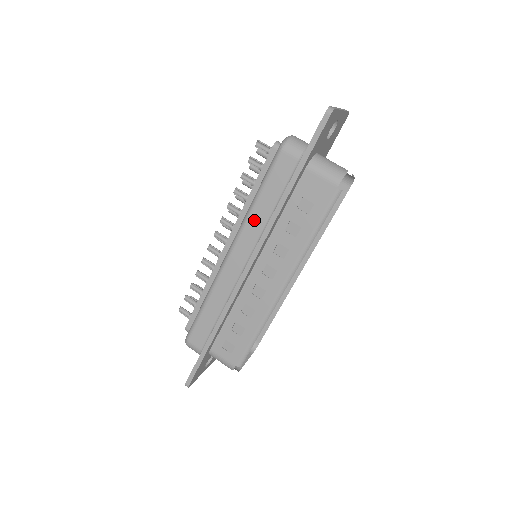
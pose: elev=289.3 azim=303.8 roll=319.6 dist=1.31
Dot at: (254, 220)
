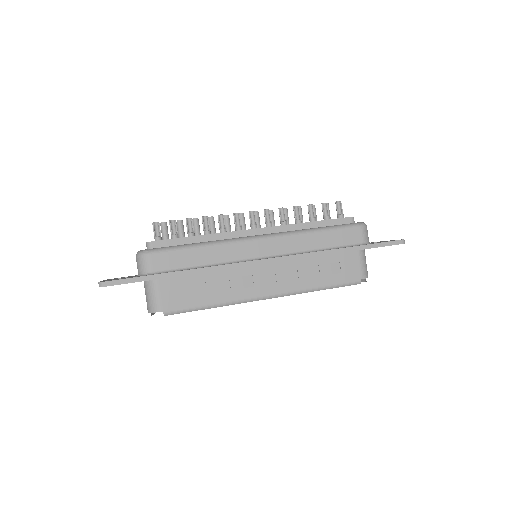
Dot at: (303, 240)
